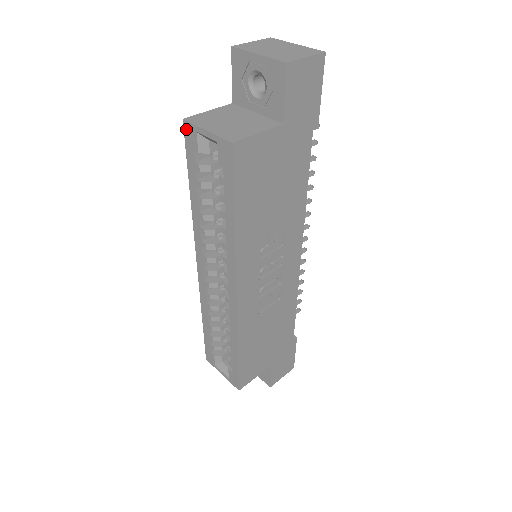
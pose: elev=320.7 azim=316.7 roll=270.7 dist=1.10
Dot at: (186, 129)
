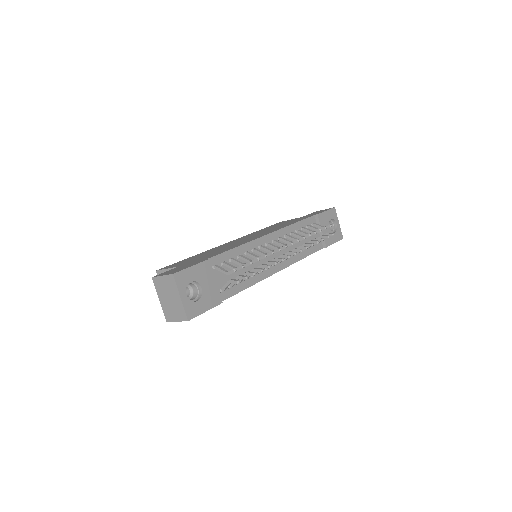
Dot at: occluded
